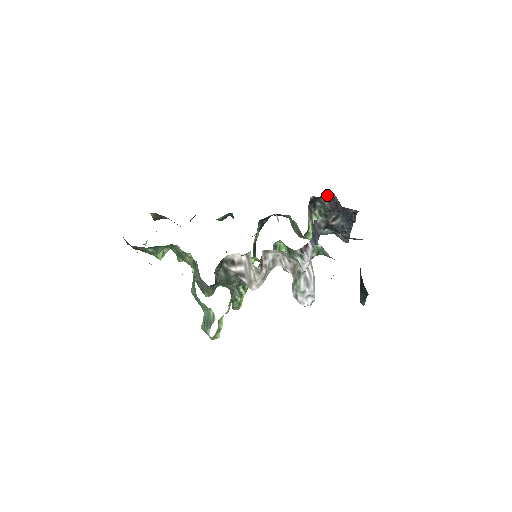
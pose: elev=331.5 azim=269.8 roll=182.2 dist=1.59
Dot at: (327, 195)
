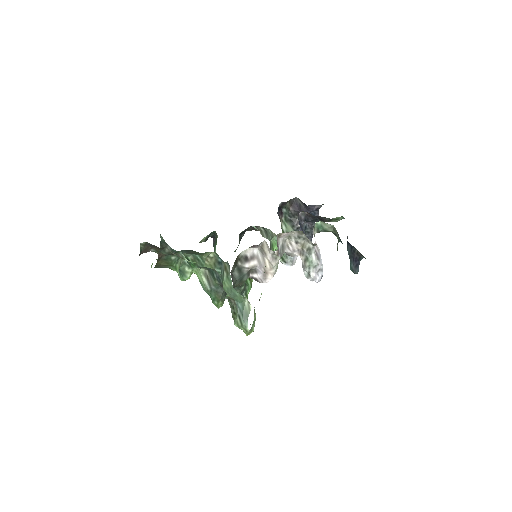
Dot at: (290, 201)
